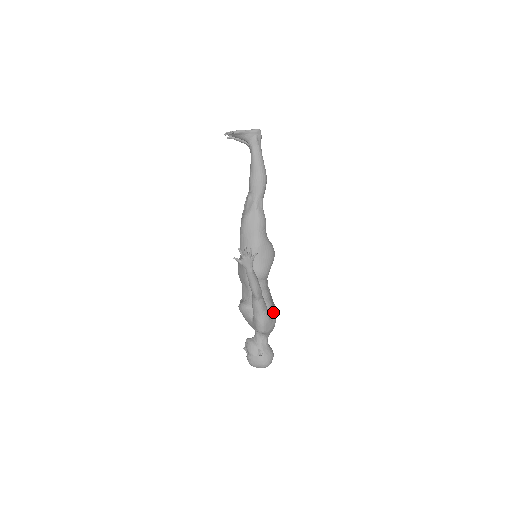
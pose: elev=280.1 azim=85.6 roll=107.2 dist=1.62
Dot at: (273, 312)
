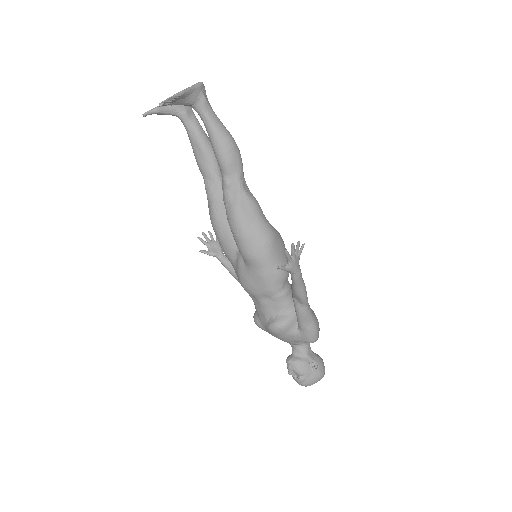
Dot at: (312, 310)
